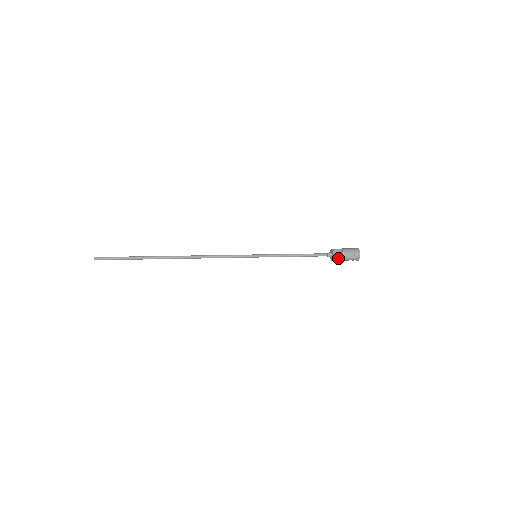
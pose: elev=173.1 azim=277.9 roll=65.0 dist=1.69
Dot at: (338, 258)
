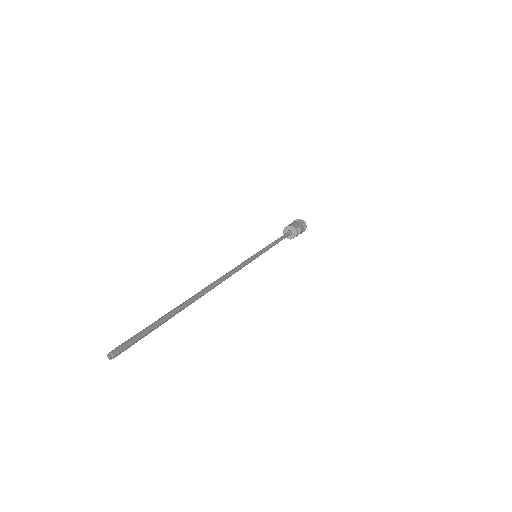
Dot at: occluded
